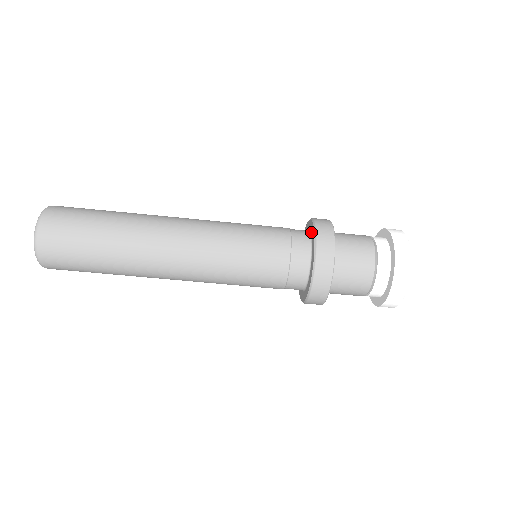
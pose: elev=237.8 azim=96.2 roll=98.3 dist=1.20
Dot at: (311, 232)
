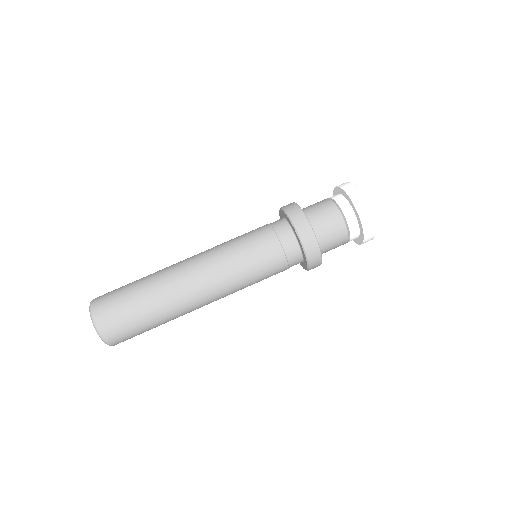
Dot at: (283, 216)
